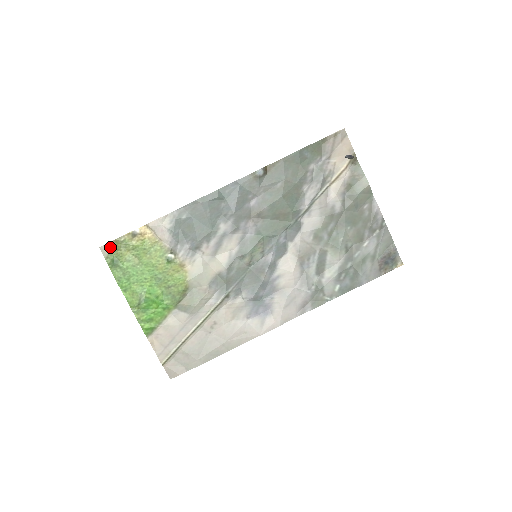
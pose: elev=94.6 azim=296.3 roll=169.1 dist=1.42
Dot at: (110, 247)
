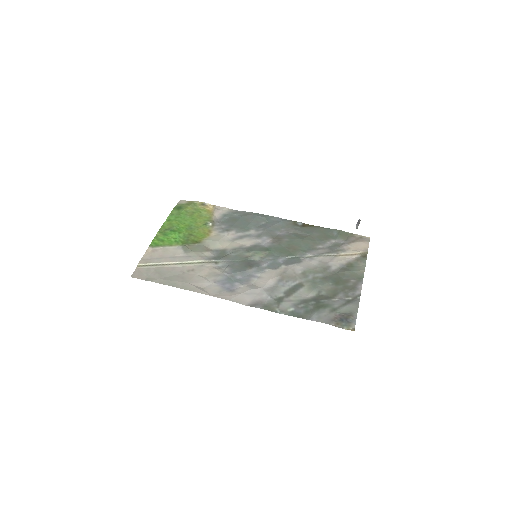
Dot at: (186, 202)
